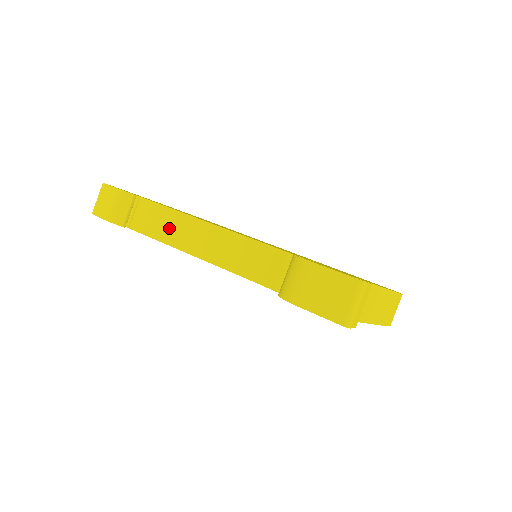
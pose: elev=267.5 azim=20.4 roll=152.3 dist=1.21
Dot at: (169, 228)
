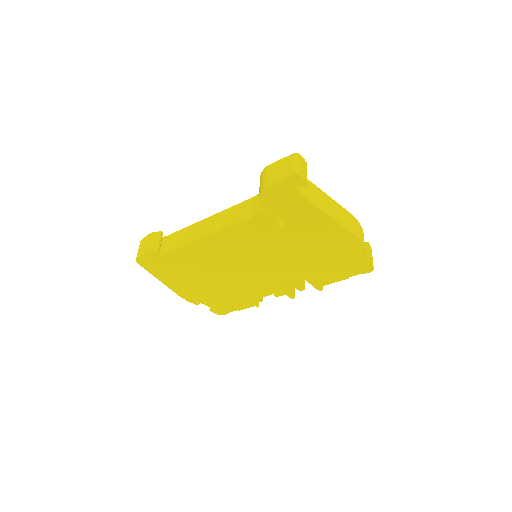
Dot at: (188, 236)
